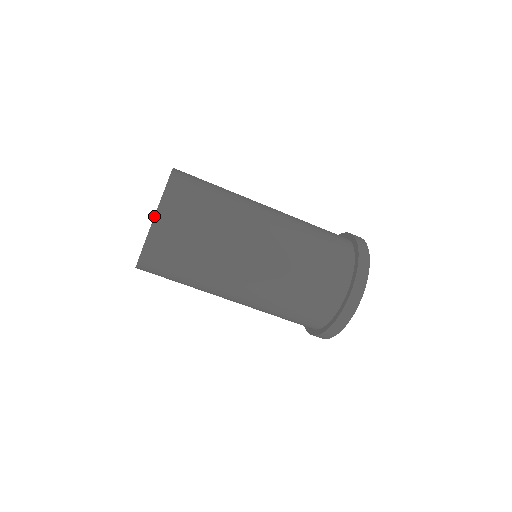
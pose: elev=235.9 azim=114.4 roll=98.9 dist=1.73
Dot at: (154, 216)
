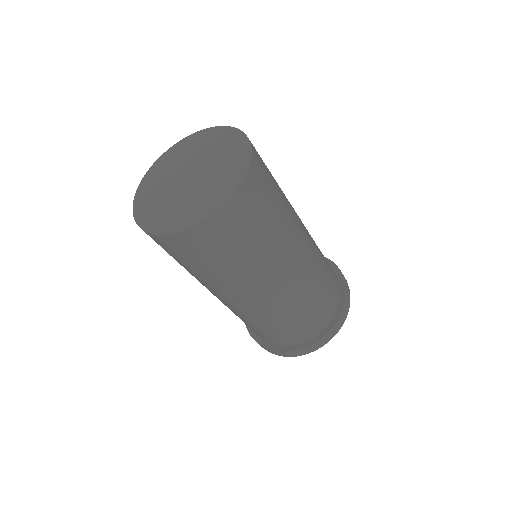
Dot at: (251, 154)
